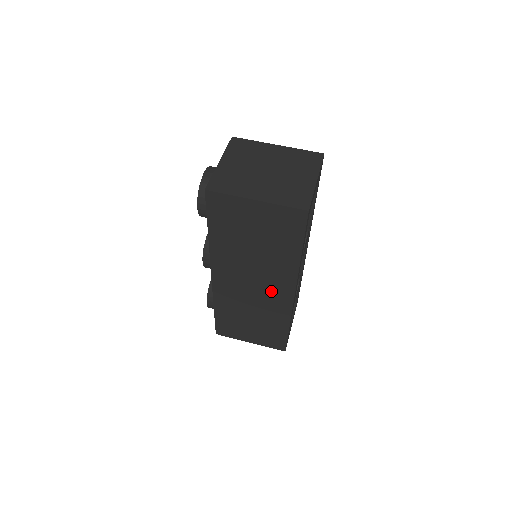
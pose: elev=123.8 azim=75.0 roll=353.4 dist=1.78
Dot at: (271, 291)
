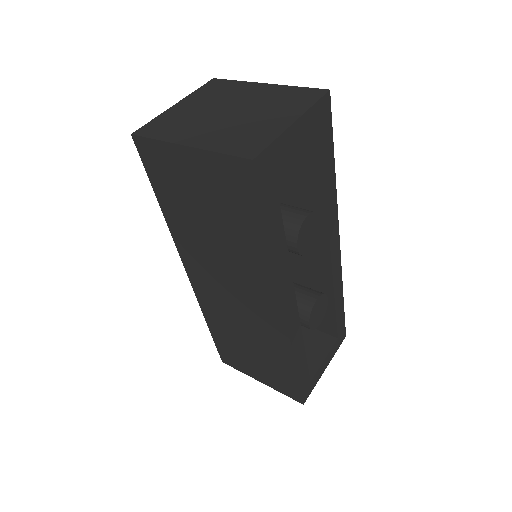
Dot at: (256, 305)
